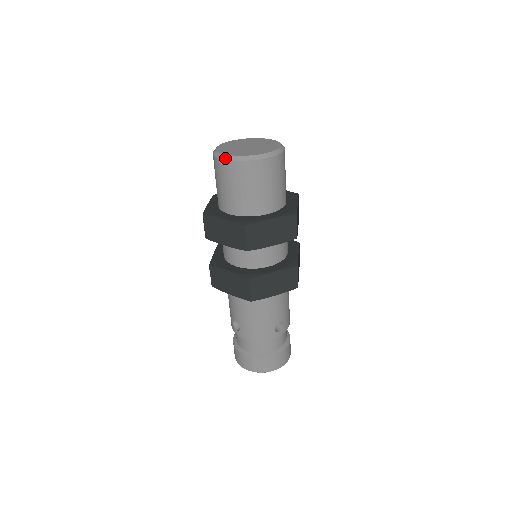
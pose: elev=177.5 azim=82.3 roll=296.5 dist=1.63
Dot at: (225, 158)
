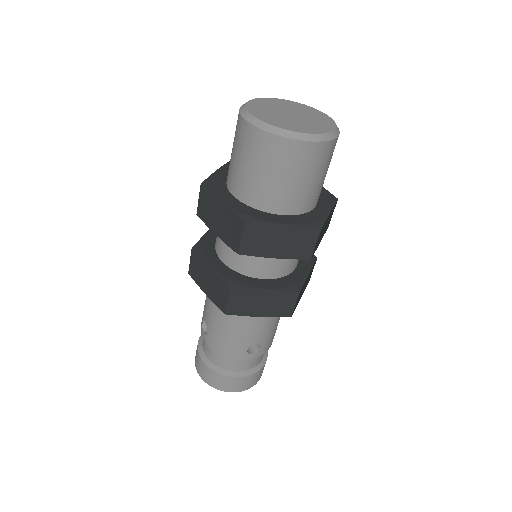
Dot at: (250, 120)
